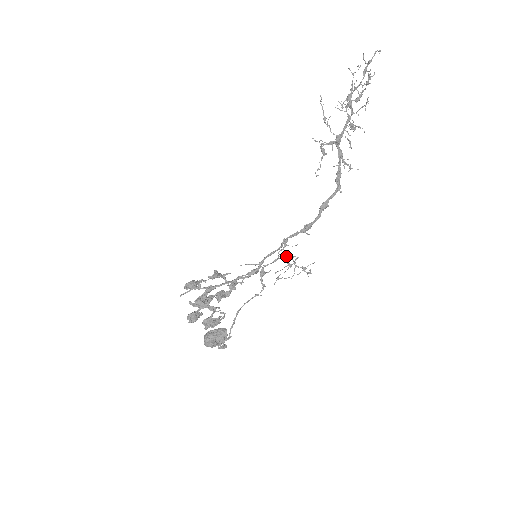
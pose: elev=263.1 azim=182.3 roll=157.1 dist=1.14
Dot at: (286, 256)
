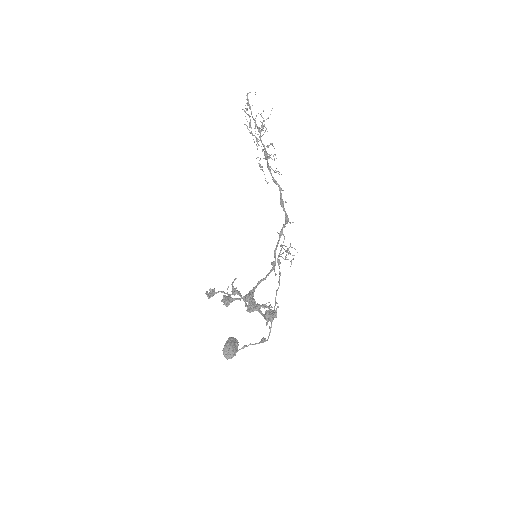
Dot at: (281, 245)
